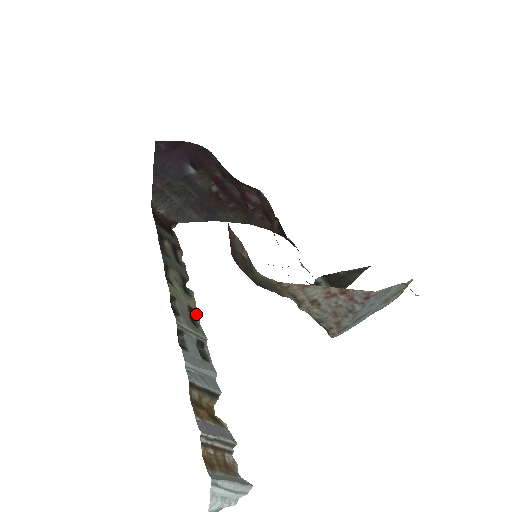
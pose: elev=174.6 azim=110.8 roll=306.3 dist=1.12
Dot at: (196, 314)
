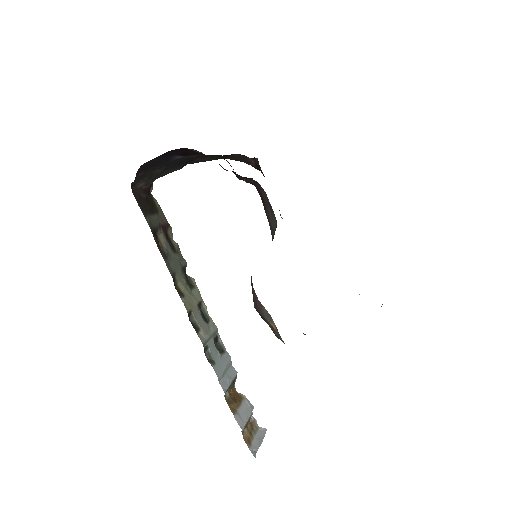
Dot at: (203, 306)
